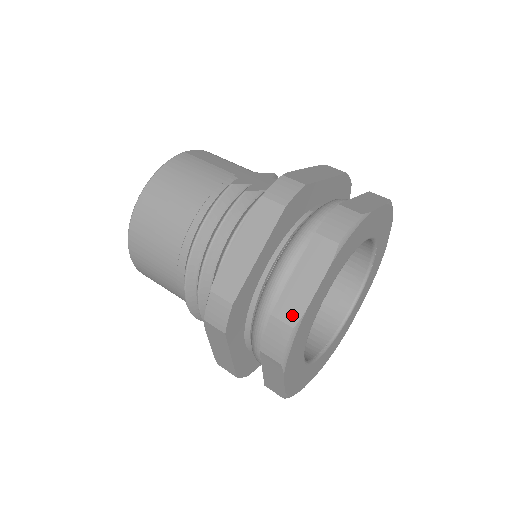
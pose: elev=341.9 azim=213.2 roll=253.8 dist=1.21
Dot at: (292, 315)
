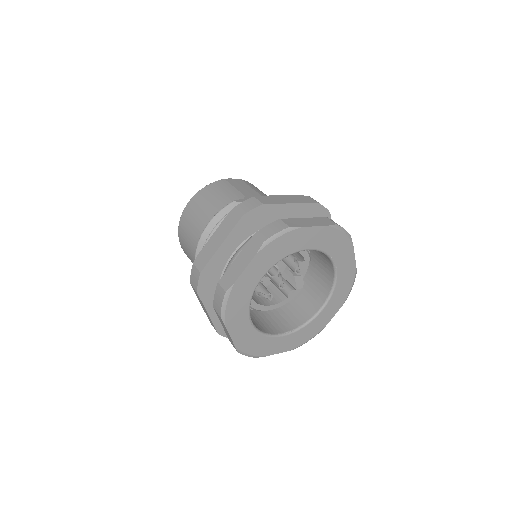
Dot at: (227, 284)
